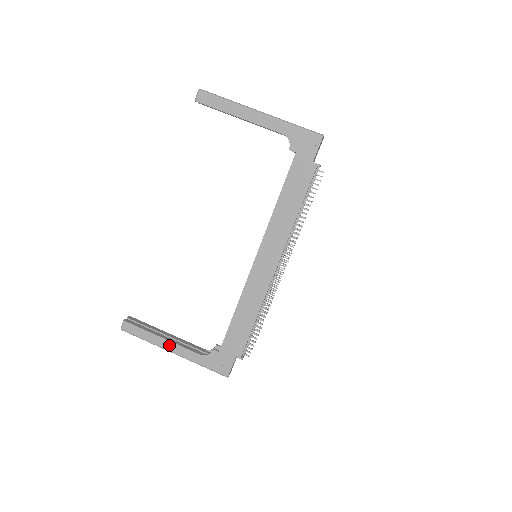
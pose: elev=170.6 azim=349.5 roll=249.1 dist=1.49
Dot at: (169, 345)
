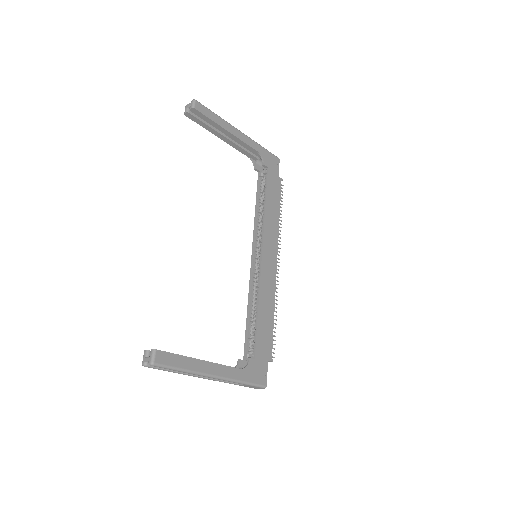
Dot at: (210, 367)
